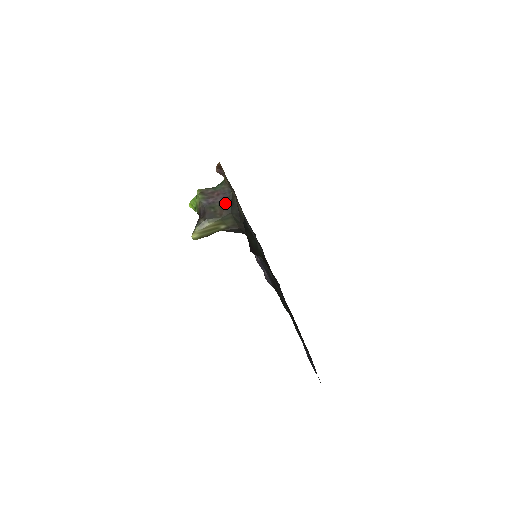
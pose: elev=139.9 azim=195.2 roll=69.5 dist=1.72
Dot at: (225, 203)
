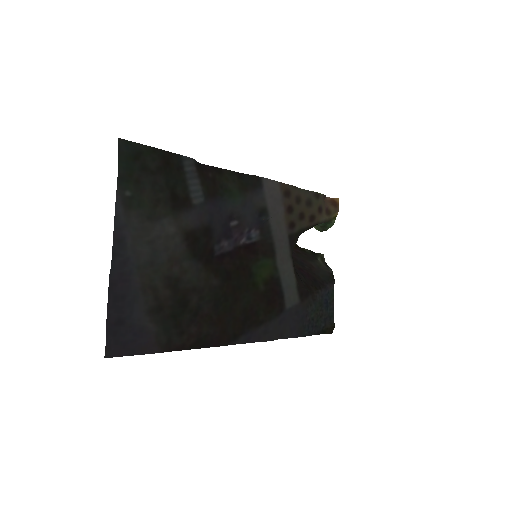
Dot at: occluded
